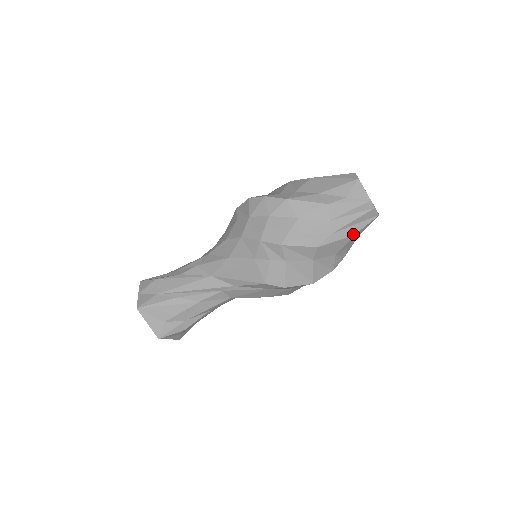
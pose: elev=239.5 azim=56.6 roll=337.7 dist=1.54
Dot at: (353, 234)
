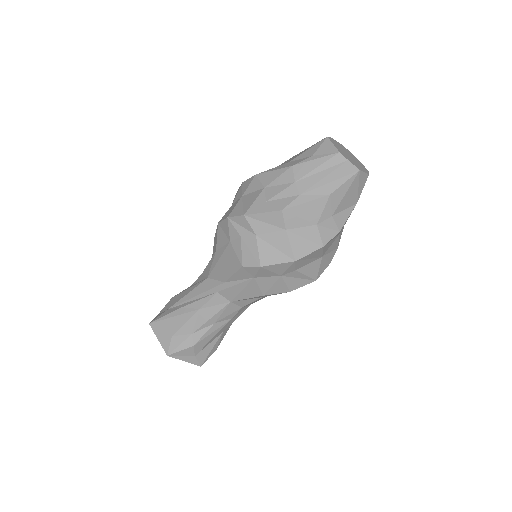
Dot at: (328, 194)
